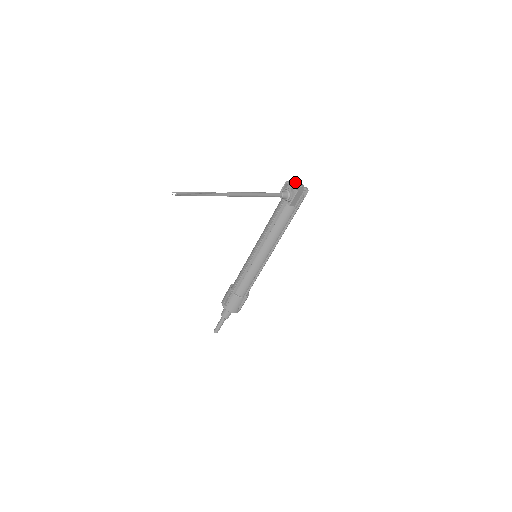
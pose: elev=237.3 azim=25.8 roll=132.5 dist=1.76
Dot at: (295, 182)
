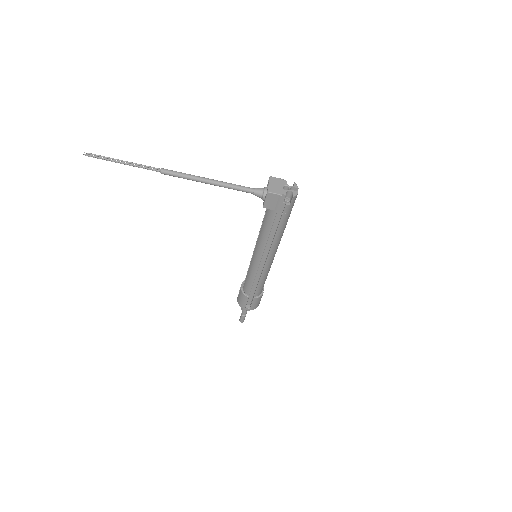
Dot at: (285, 181)
